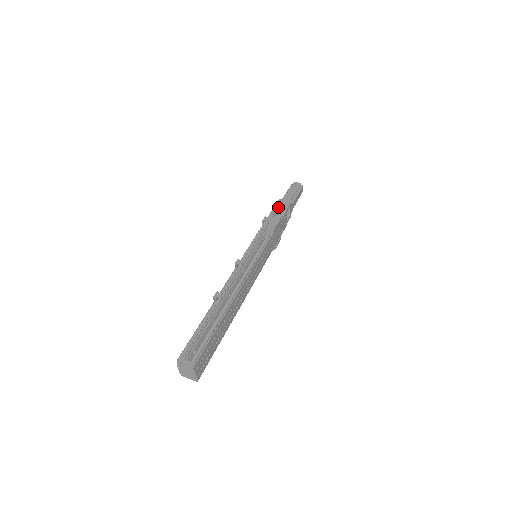
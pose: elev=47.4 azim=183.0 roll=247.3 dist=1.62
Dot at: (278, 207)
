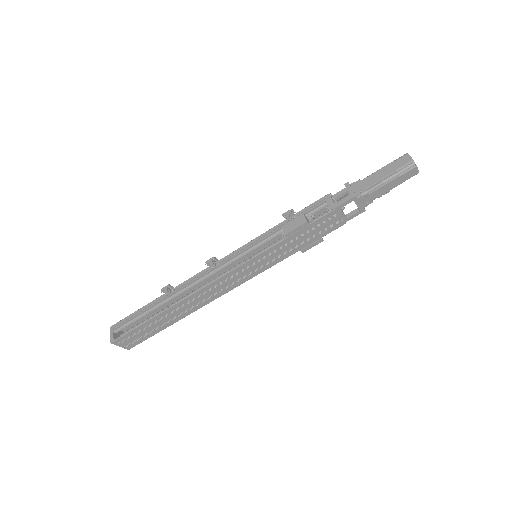
Dot at: (340, 193)
